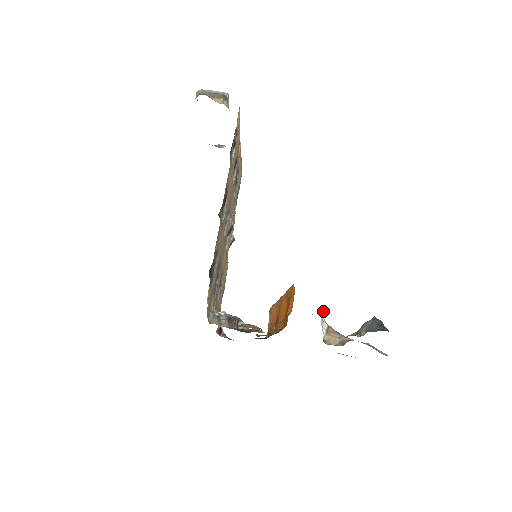
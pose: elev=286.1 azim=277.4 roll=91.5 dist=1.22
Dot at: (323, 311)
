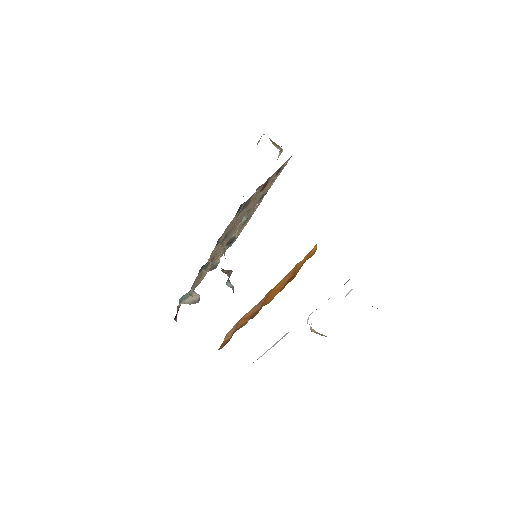
Dot at: occluded
